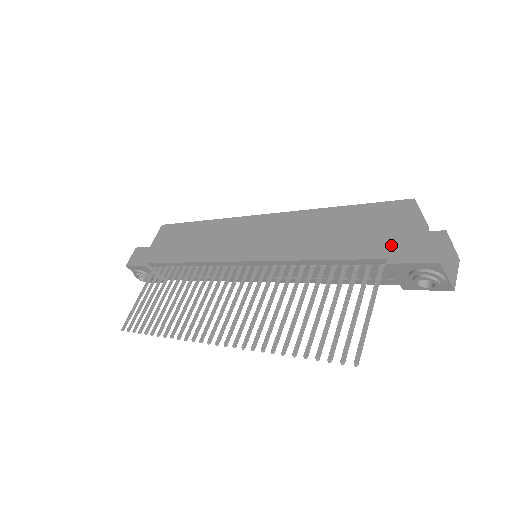
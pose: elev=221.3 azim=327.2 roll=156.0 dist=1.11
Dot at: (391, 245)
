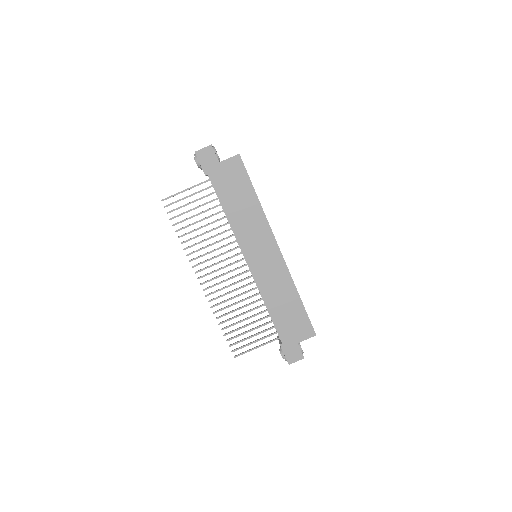
Dot at: (289, 341)
